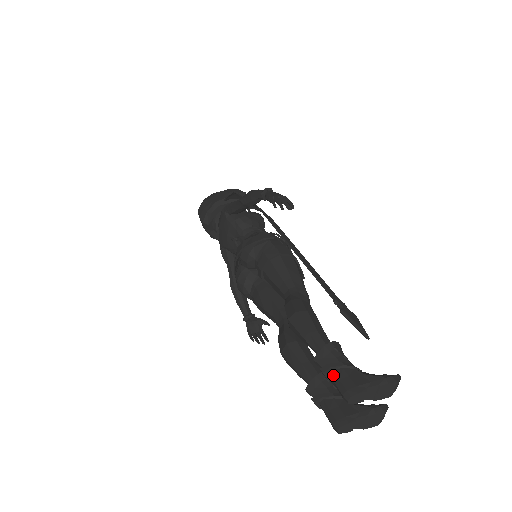
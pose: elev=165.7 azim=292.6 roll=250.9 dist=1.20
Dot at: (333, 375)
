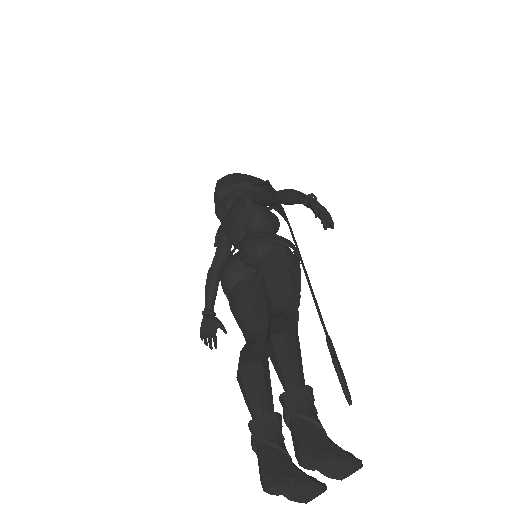
Dot at: (296, 423)
